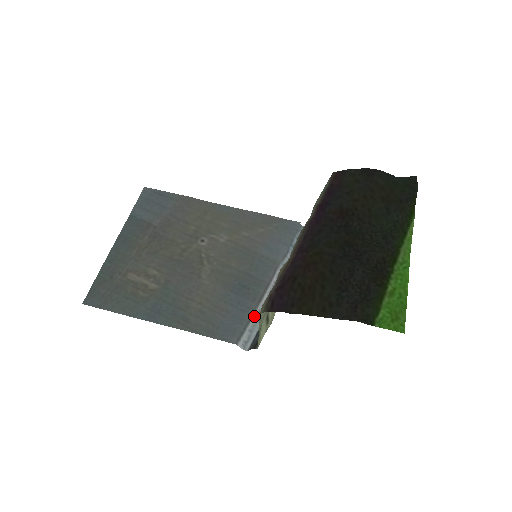
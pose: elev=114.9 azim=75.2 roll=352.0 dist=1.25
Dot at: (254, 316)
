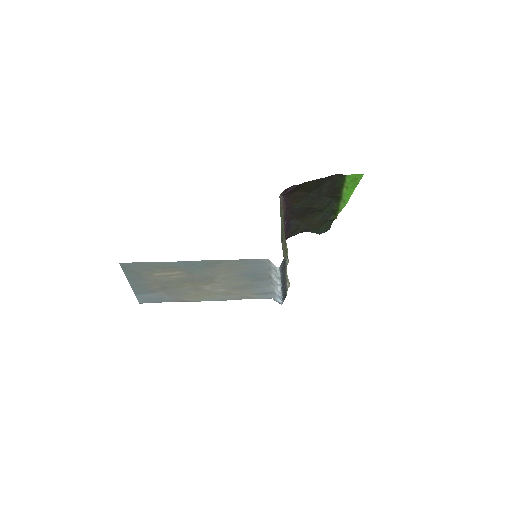
Dot at: (272, 272)
